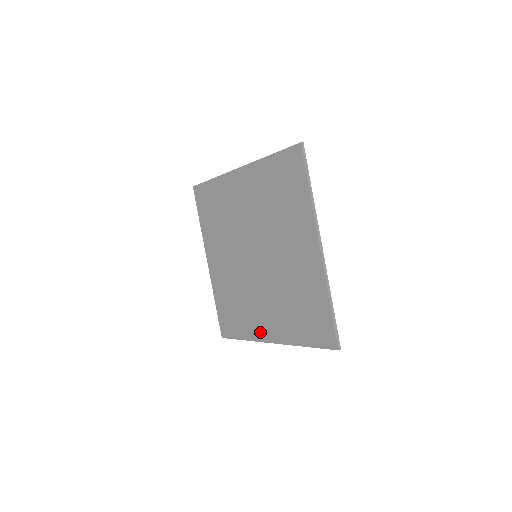
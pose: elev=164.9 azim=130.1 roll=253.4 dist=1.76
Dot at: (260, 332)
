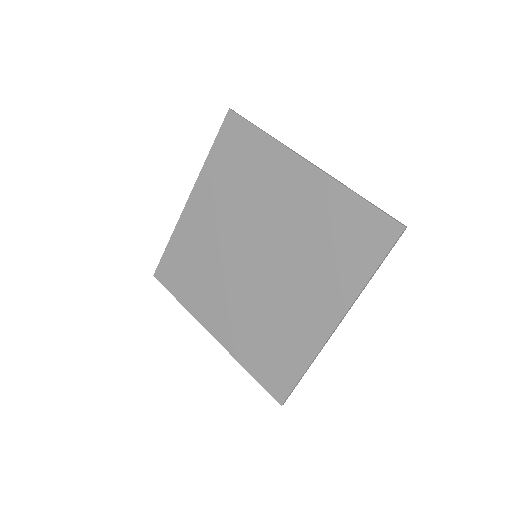
Dot at: (206, 316)
